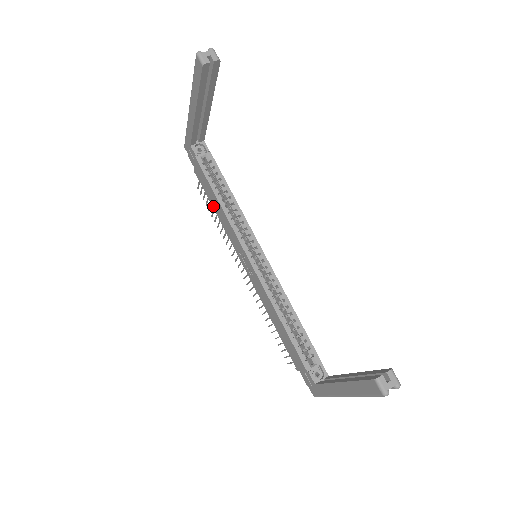
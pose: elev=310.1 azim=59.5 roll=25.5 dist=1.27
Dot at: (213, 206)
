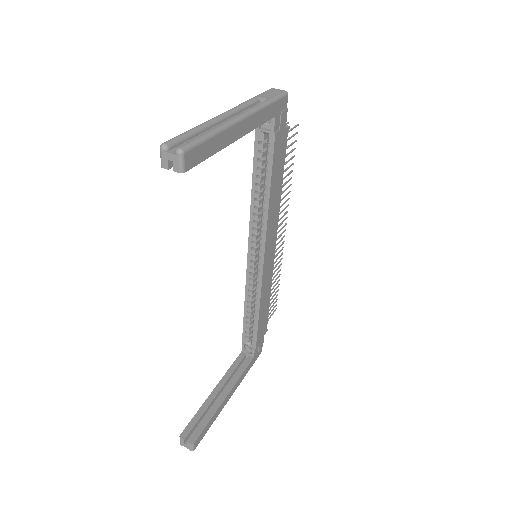
Dot at: occluded
